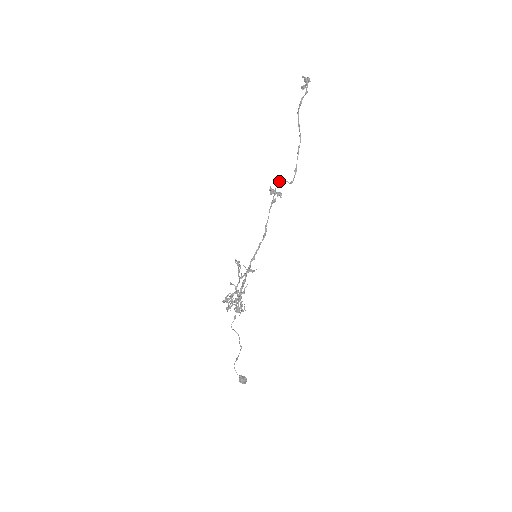
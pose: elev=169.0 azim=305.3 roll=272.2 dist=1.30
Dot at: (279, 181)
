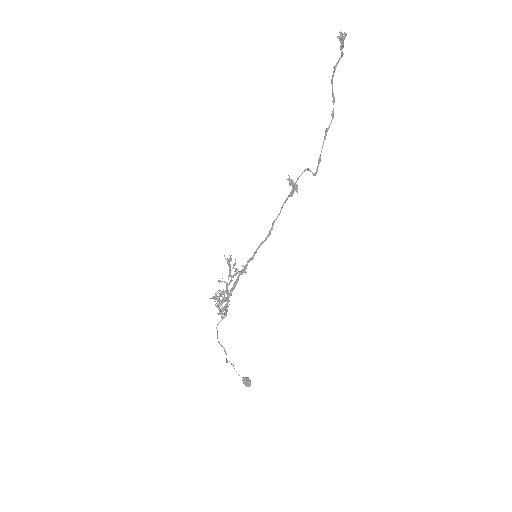
Dot at: (304, 170)
